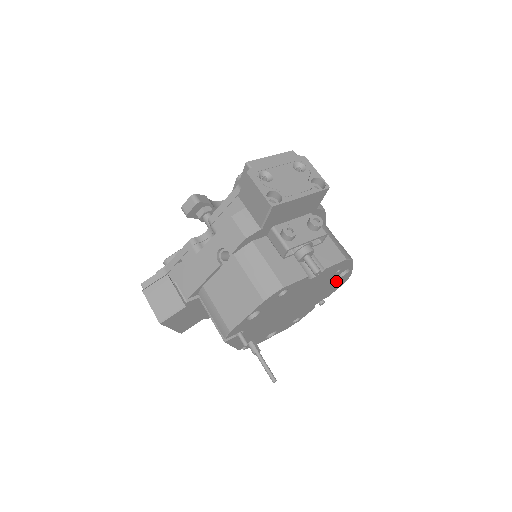
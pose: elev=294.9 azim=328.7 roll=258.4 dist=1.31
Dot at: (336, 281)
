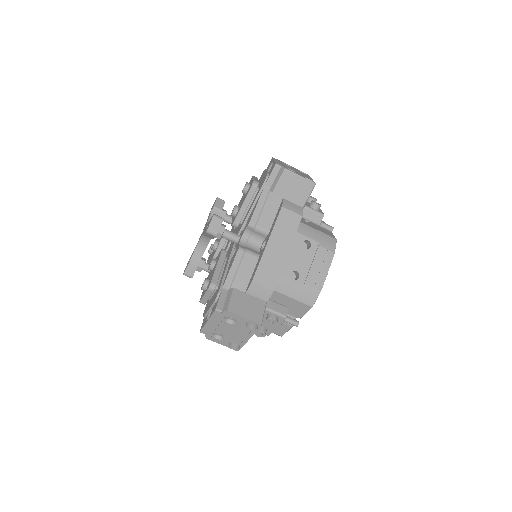
Dot at: occluded
